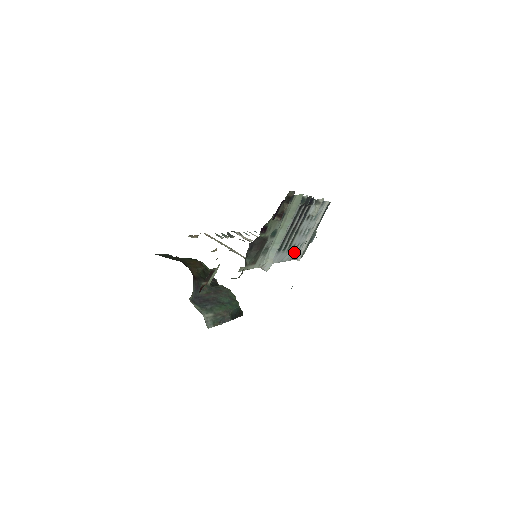
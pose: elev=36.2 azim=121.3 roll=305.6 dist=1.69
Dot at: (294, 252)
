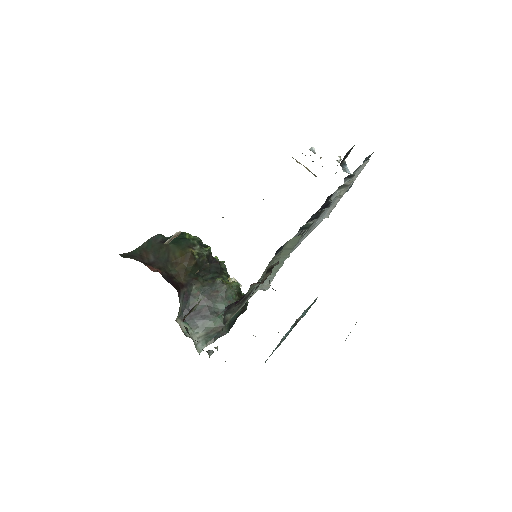
Dot at: (315, 225)
